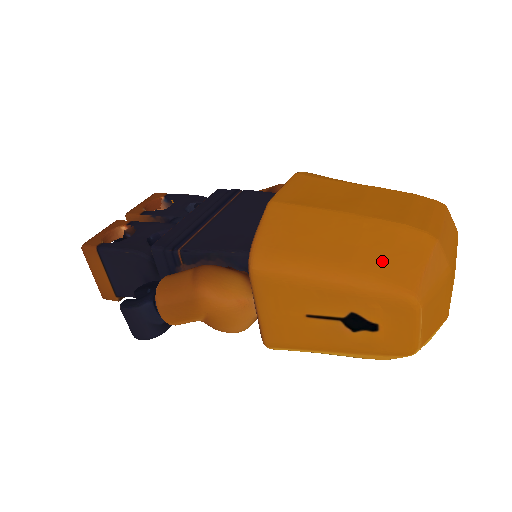
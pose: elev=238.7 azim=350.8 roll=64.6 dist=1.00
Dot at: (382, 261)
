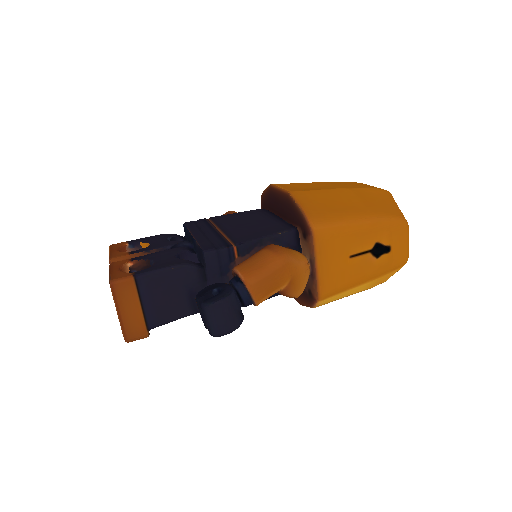
Dot at: (379, 206)
